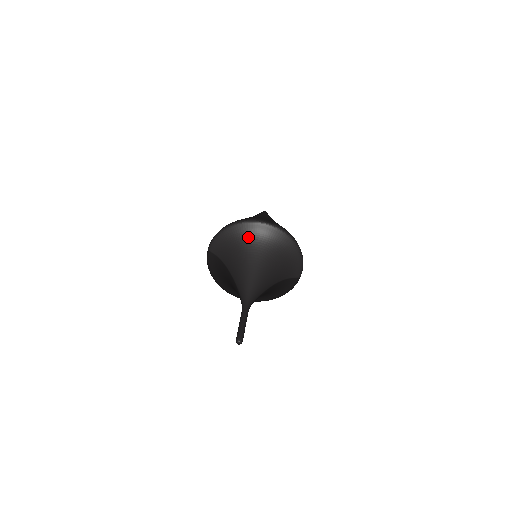
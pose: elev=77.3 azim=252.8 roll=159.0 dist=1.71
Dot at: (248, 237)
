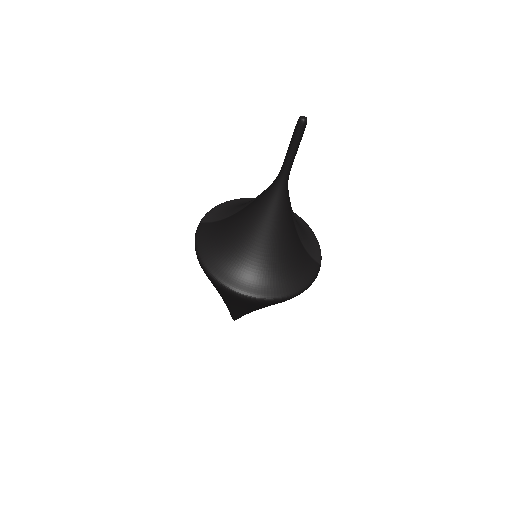
Dot at: occluded
